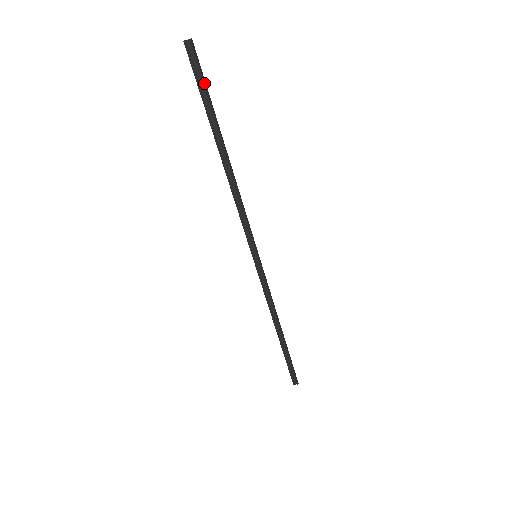
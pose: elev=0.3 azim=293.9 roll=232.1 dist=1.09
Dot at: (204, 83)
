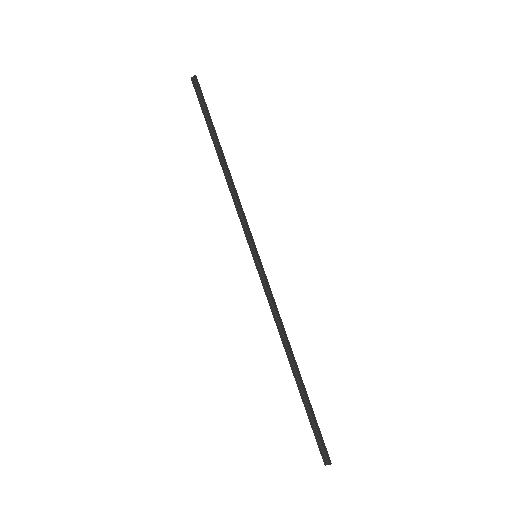
Dot at: (204, 102)
